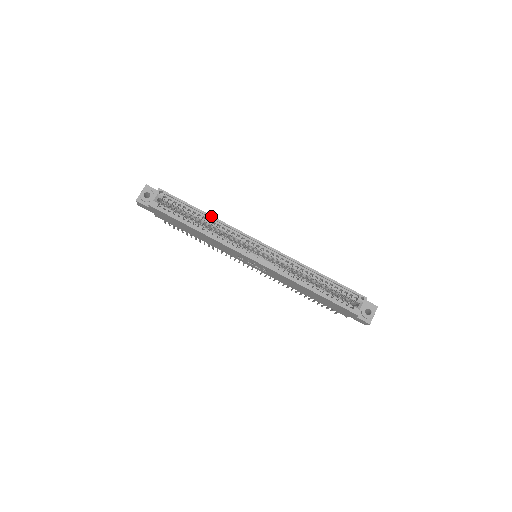
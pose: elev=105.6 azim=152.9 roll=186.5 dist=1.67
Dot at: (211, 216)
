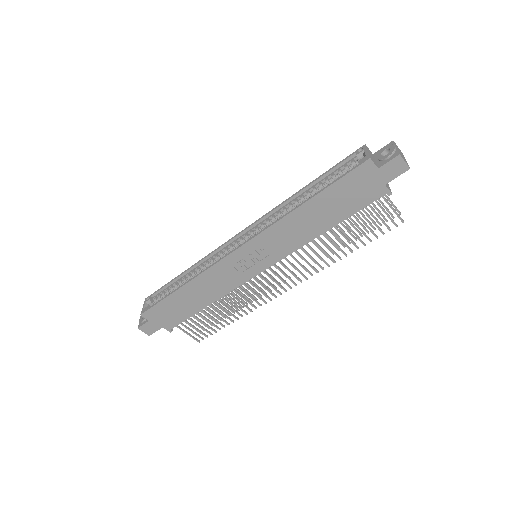
Dot at: (190, 268)
